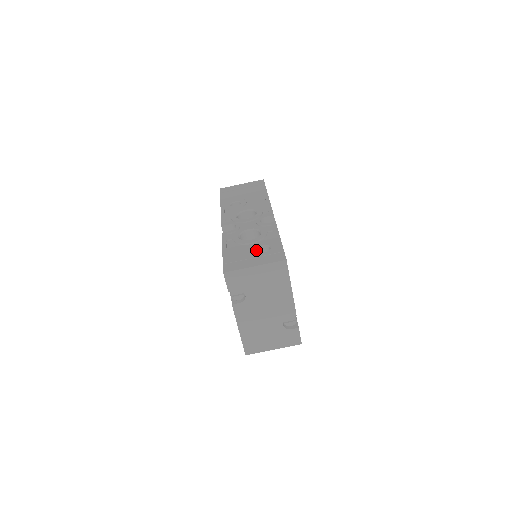
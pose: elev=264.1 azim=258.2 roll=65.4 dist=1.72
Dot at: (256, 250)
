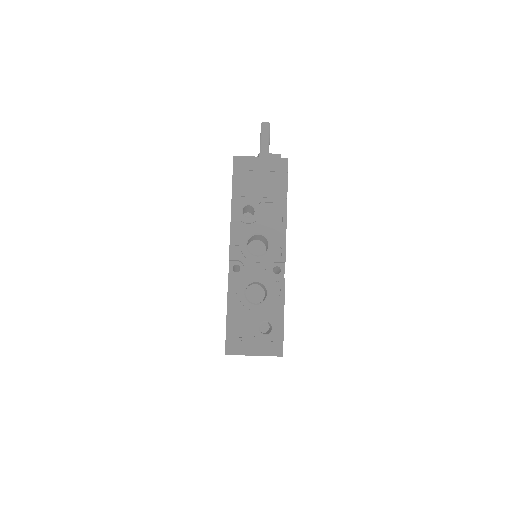
Dot at: (259, 328)
